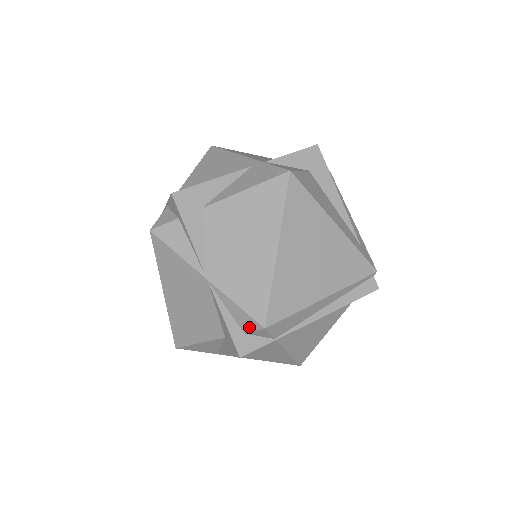
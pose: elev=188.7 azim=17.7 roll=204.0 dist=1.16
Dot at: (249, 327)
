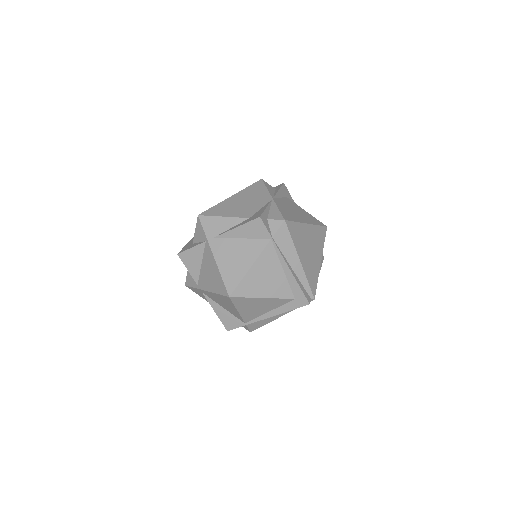
Dot at: (275, 218)
